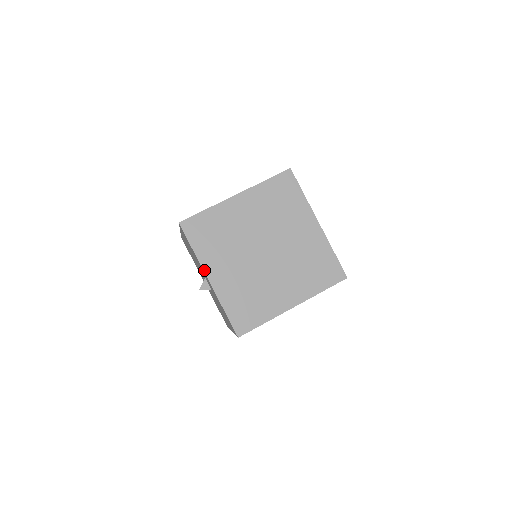
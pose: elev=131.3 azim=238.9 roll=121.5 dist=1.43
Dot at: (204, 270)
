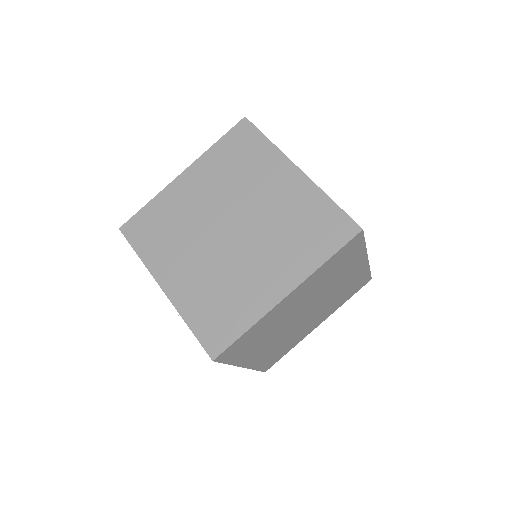
Dot at: (155, 278)
